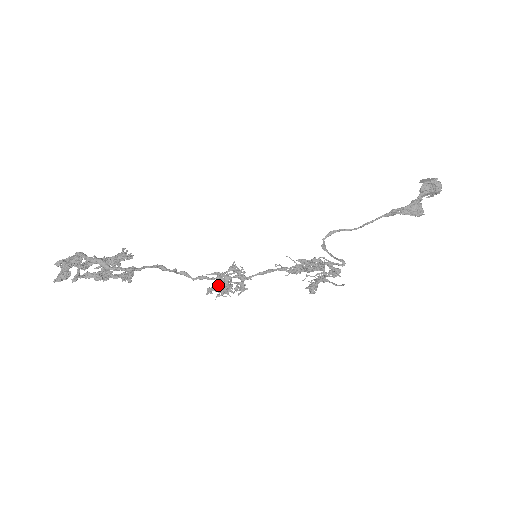
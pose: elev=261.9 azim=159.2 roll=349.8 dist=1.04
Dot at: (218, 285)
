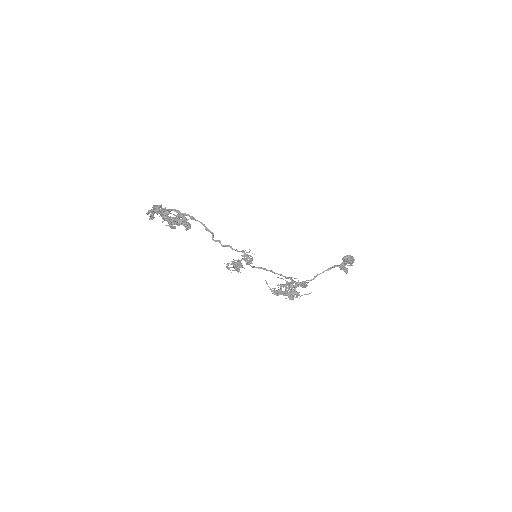
Dot at: (233, 267)
